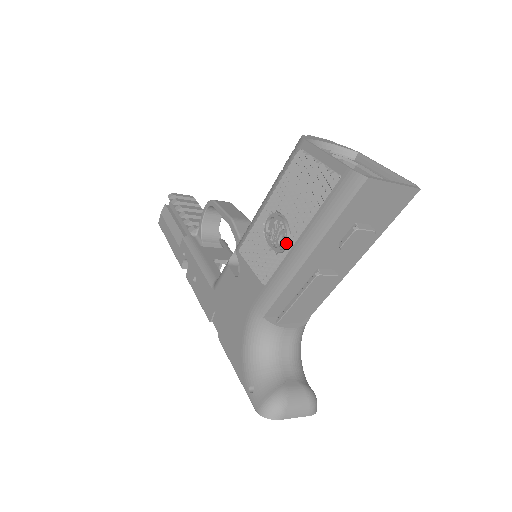
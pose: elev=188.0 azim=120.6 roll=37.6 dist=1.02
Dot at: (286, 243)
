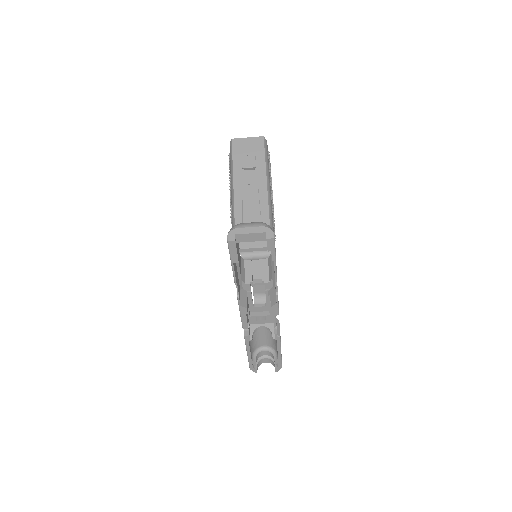
Dot at: (230, 194)
